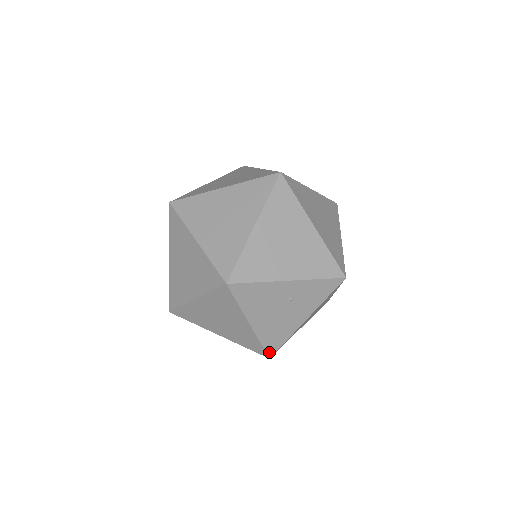
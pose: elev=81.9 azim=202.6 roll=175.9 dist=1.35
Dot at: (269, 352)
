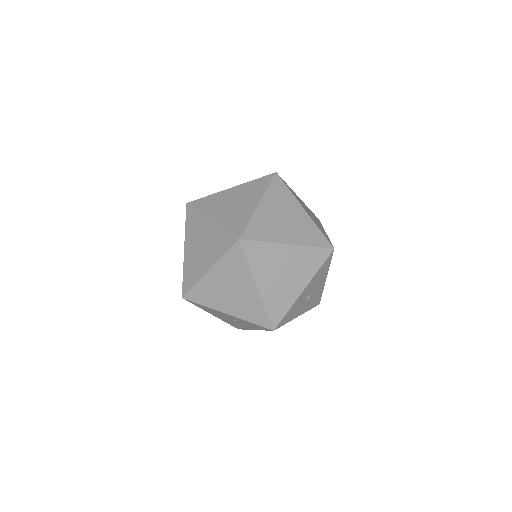
Dot at: (236, 327)
